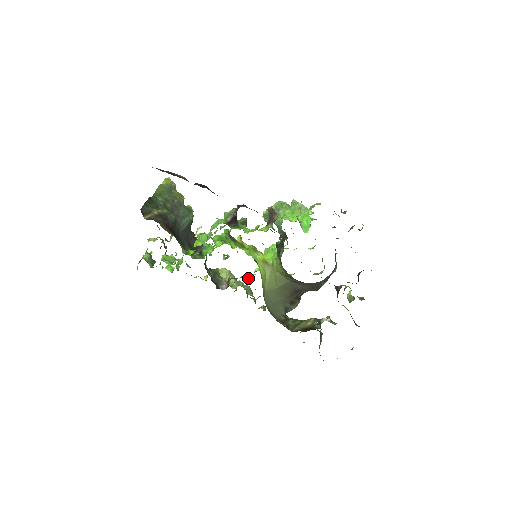
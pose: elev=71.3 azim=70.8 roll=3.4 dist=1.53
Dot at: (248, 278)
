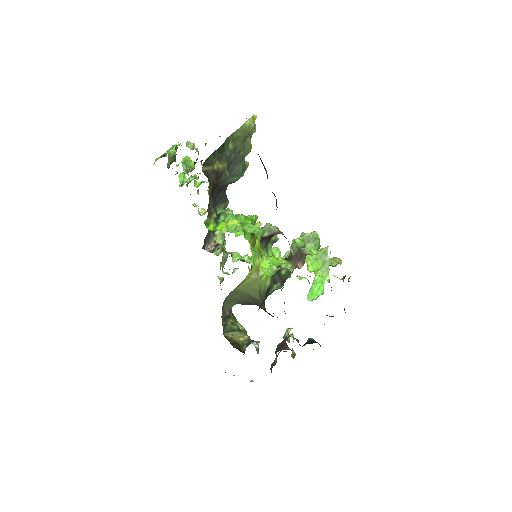
Dot at: (233, 257)
